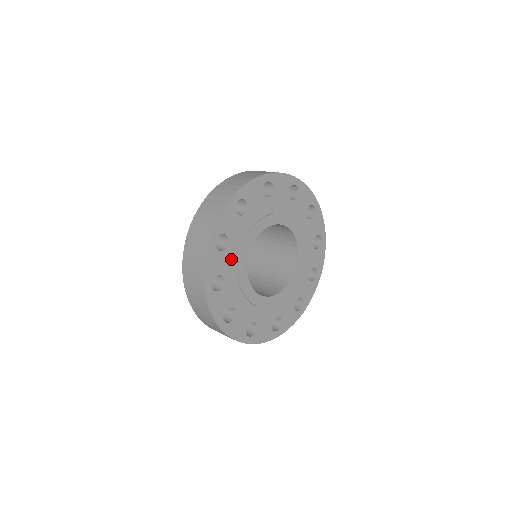
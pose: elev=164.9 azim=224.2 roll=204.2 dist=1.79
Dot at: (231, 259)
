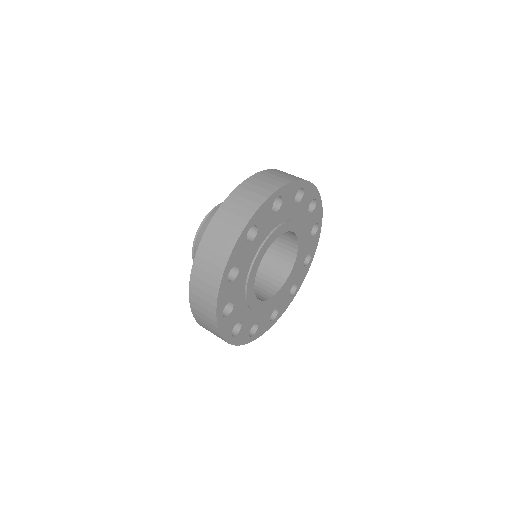
Dot at: (251, 253)
